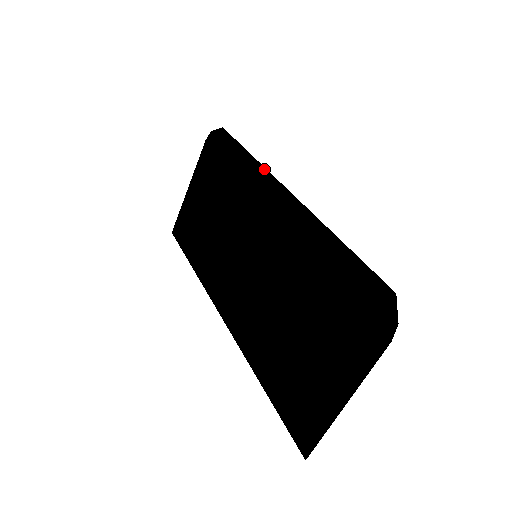
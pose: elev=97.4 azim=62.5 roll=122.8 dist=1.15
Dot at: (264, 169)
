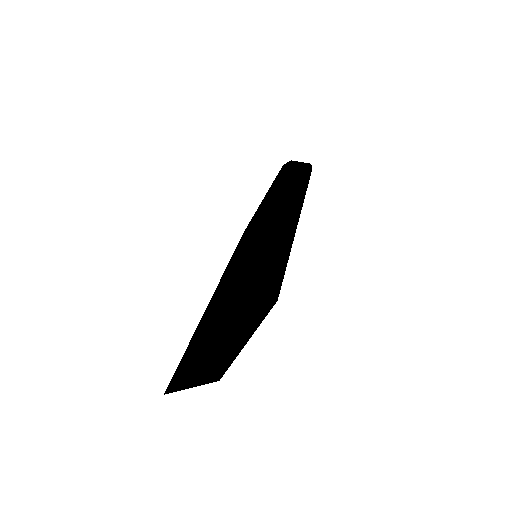
Dot at: (299, 194)
